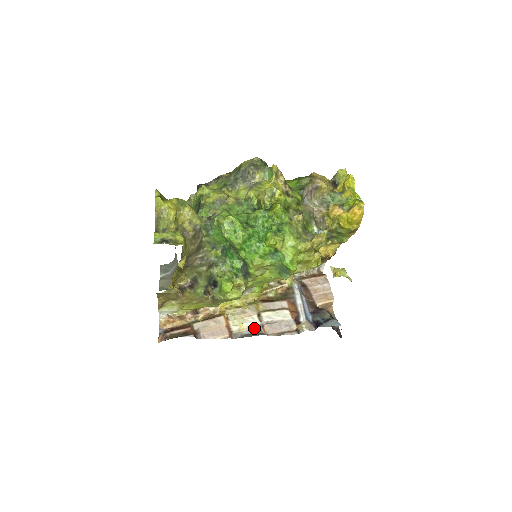
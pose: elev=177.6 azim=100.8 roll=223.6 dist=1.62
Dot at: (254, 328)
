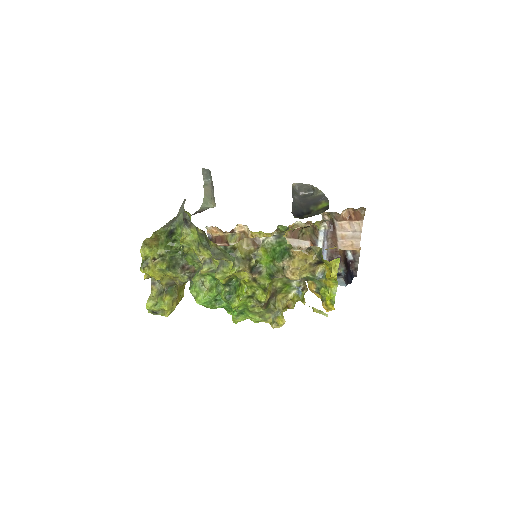
Dot at: occluded
